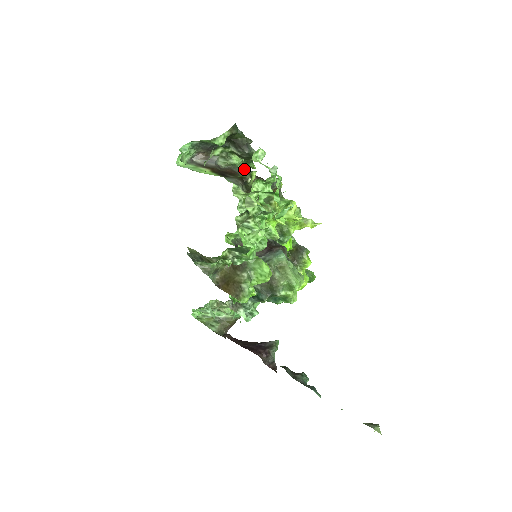
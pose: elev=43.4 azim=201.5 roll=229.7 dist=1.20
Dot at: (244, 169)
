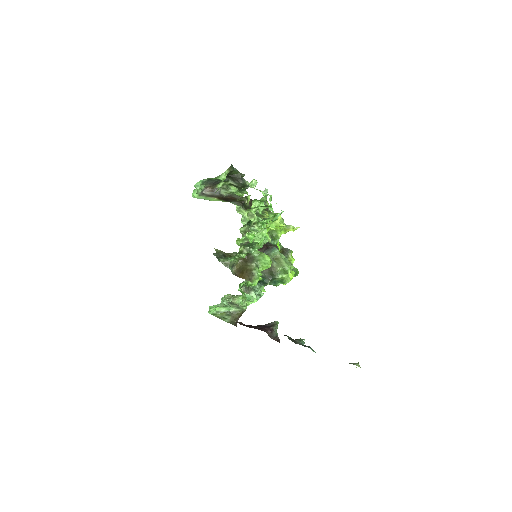
Dot at: (239, 195)
